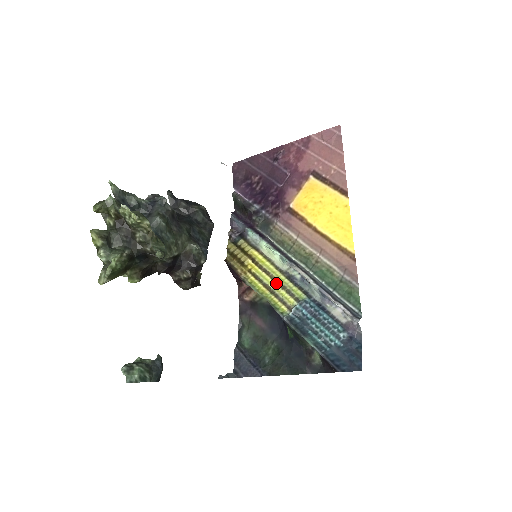
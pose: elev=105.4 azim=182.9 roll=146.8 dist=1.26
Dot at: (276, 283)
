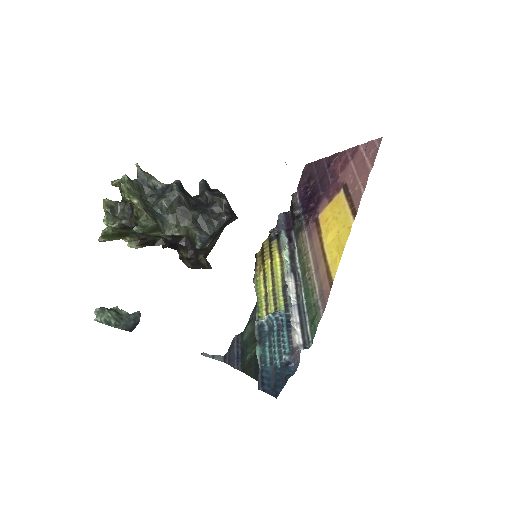
Dot at: (272, 288)
